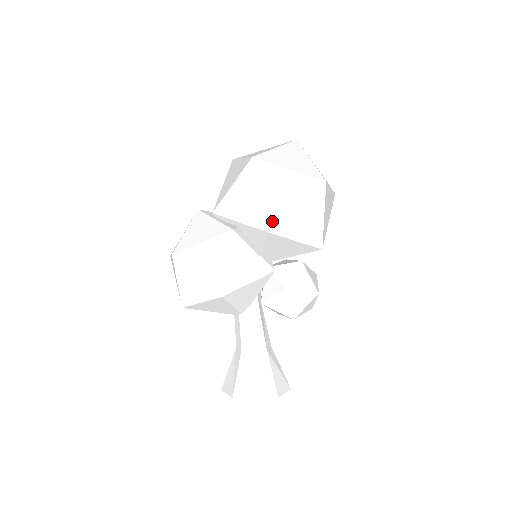
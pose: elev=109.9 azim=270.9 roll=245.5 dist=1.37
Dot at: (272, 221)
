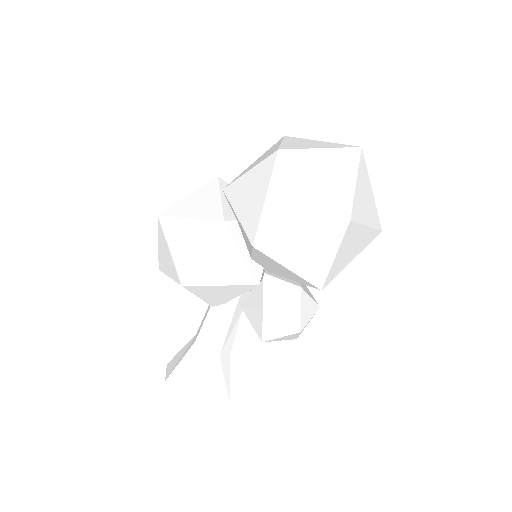
Dot at: (262, 235)
